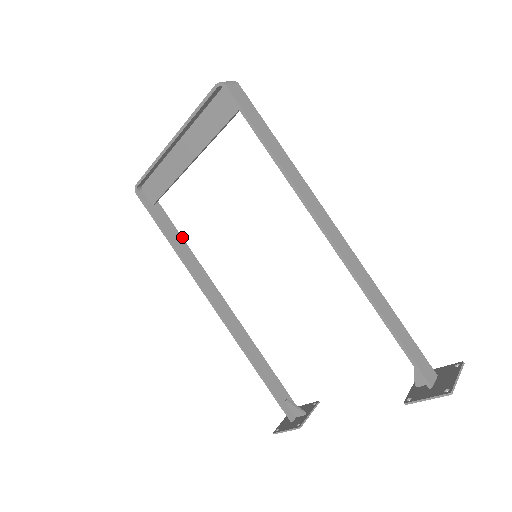
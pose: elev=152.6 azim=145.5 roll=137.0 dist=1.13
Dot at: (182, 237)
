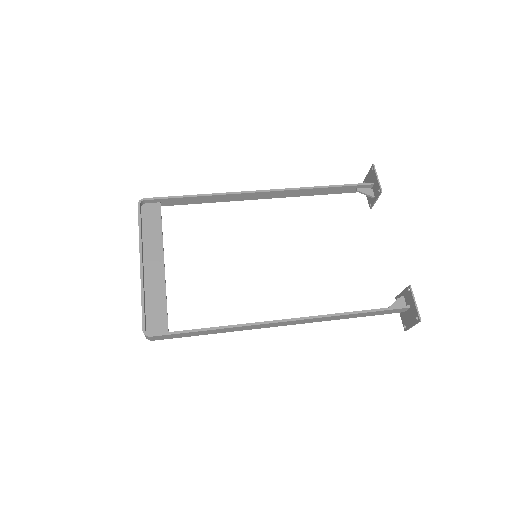
Dot at: occluded
